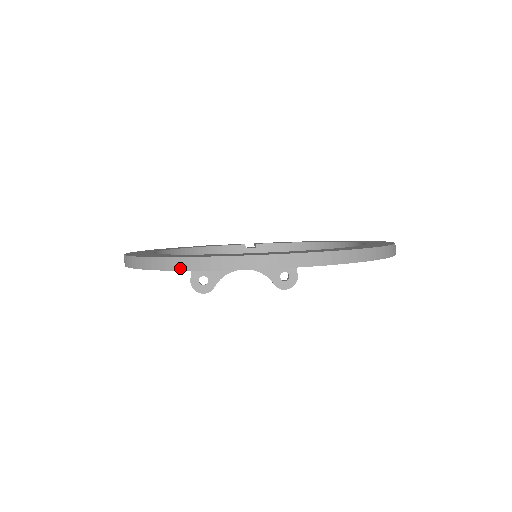
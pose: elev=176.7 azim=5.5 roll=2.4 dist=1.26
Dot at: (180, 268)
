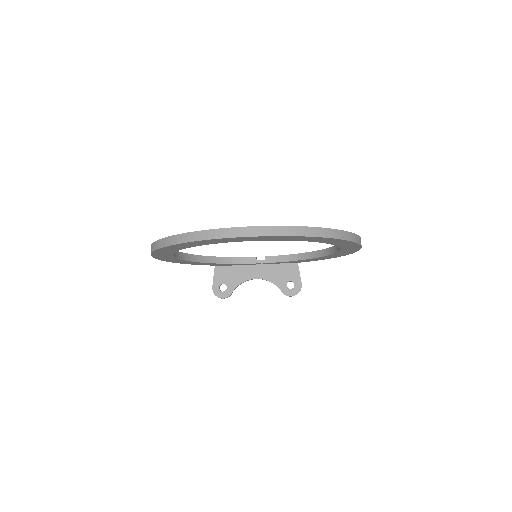
Dot at: (181, 241)
